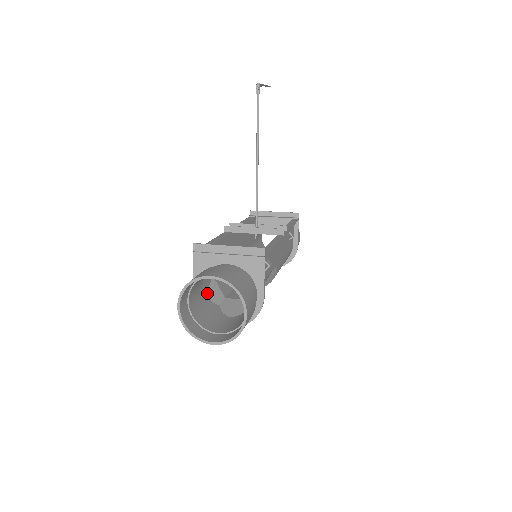
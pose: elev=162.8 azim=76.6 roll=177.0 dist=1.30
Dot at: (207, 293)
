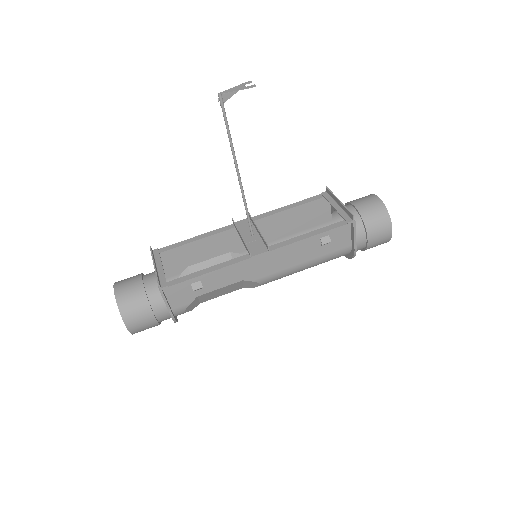
Dot at: occluded
